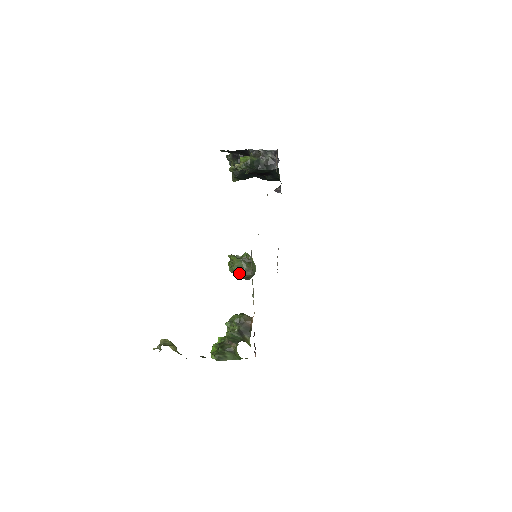
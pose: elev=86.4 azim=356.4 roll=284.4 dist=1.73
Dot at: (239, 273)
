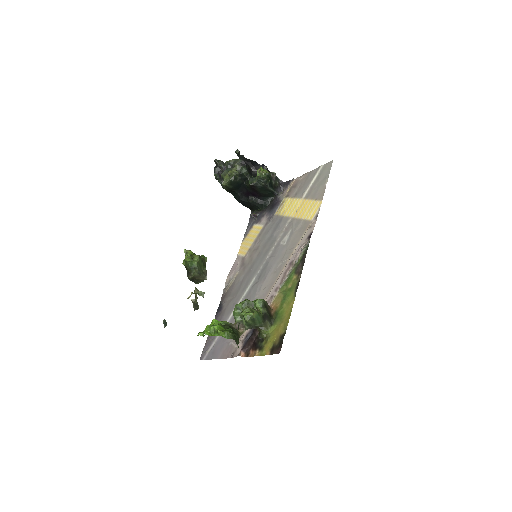
Dot at: (198, 271)
